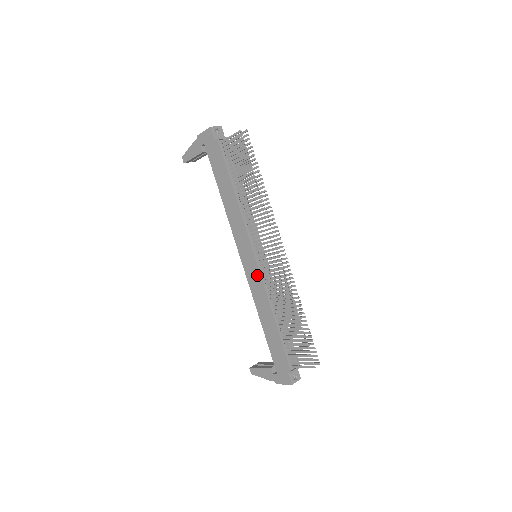
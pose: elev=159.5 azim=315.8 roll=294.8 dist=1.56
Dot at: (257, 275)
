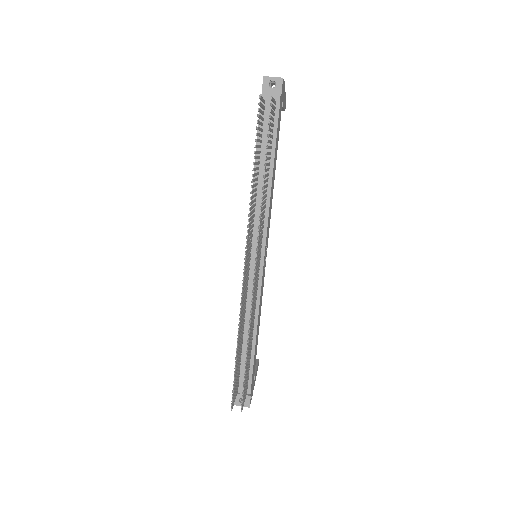
Dot at: occluded
